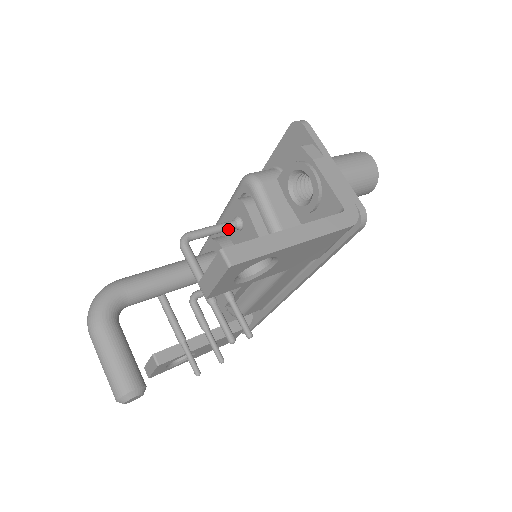
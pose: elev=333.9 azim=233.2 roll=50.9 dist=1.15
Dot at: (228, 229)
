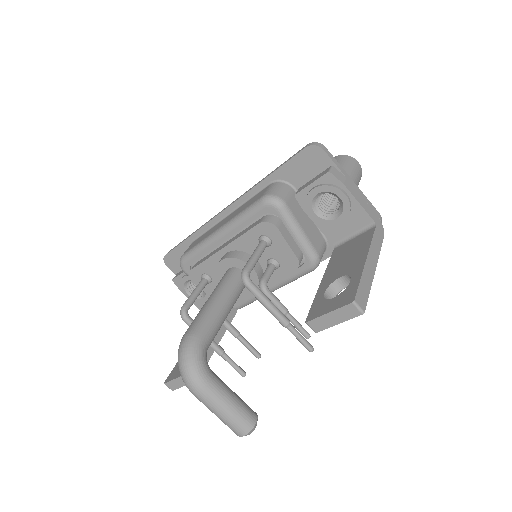
Dot at: (263, 251)
